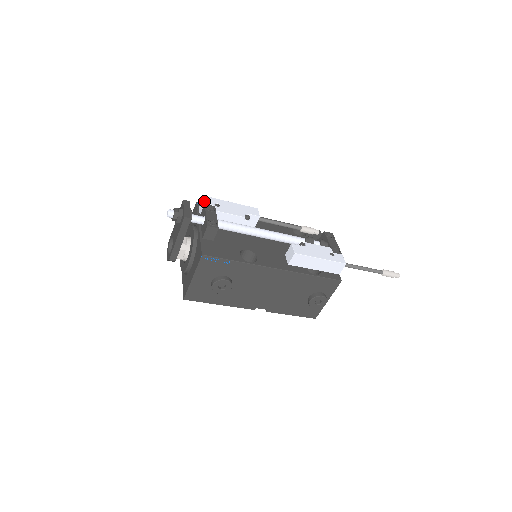
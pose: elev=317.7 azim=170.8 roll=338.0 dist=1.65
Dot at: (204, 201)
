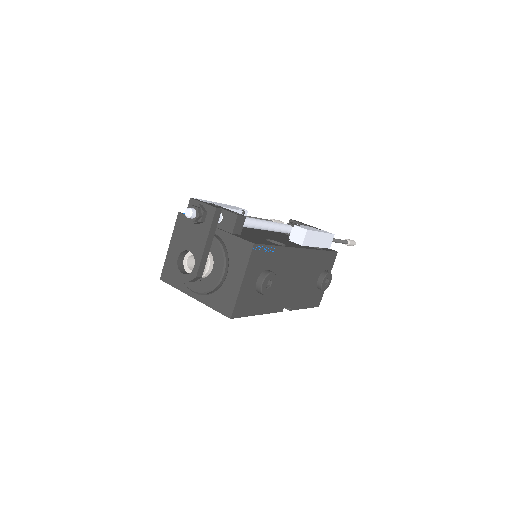
Dot at: occluded
